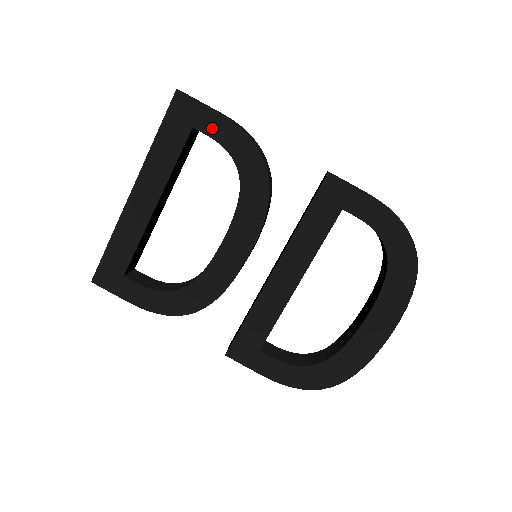
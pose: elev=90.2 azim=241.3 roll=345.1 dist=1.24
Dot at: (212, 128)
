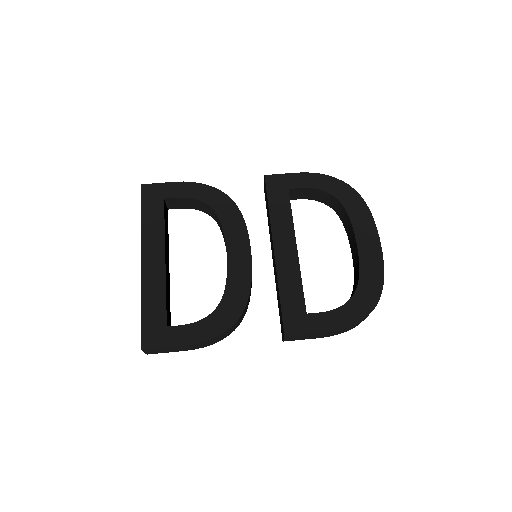
Dot at: (177, 192)
